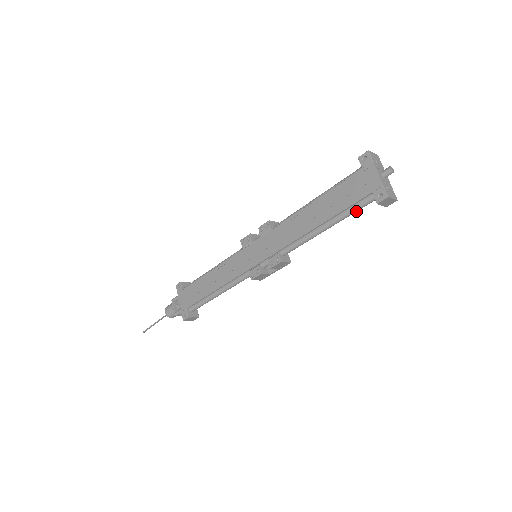
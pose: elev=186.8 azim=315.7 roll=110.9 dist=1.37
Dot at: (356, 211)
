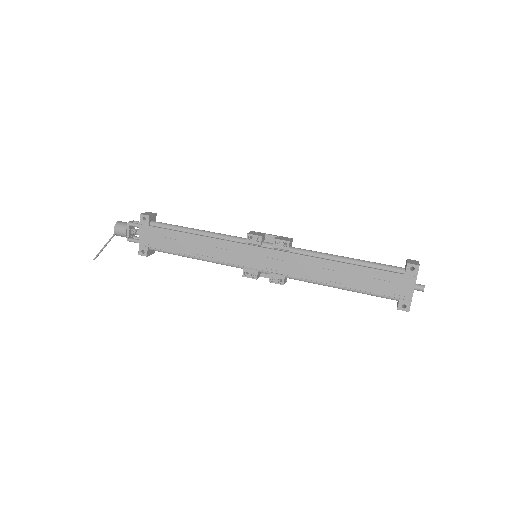
Dot at: (375, 295)
